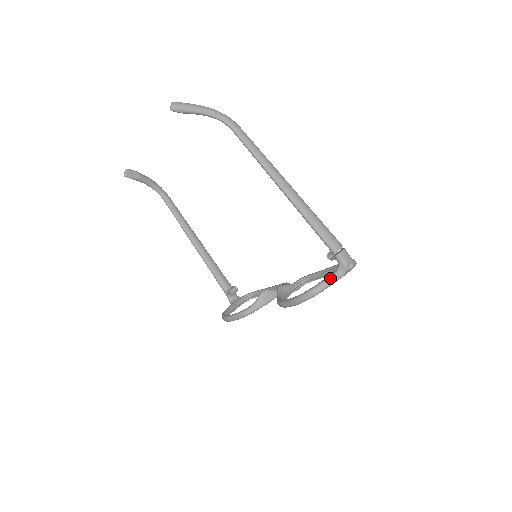
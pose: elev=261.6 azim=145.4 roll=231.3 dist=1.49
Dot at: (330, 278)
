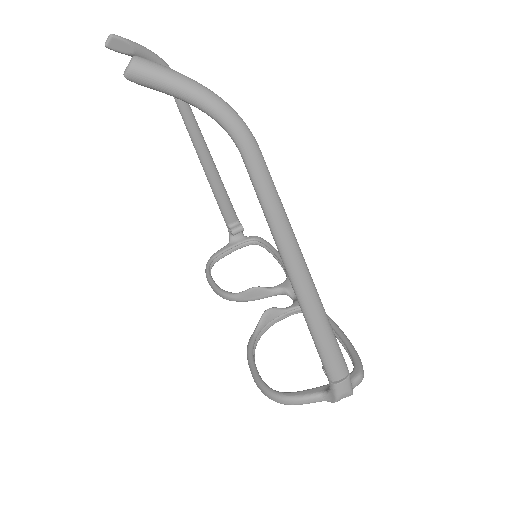
Dot at: (308, 399)
